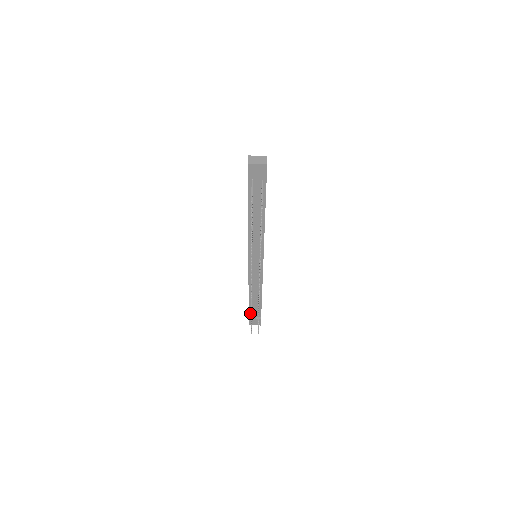
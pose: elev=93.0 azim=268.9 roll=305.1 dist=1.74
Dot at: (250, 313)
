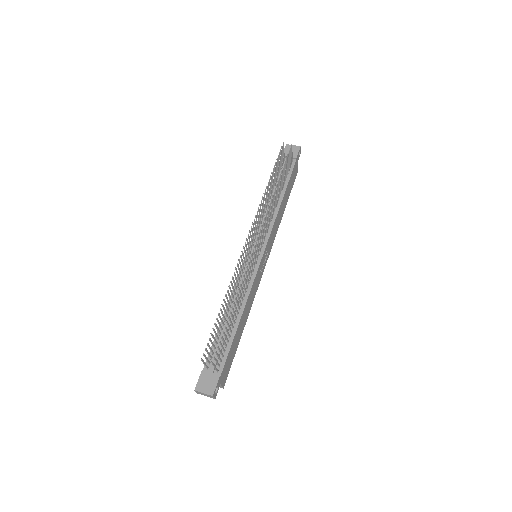
Dot at: (209, 360)
